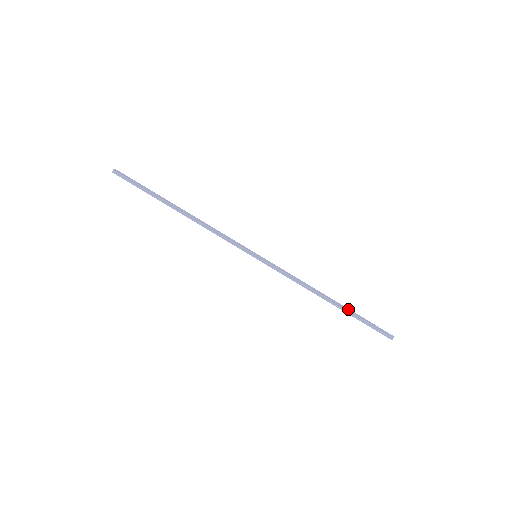
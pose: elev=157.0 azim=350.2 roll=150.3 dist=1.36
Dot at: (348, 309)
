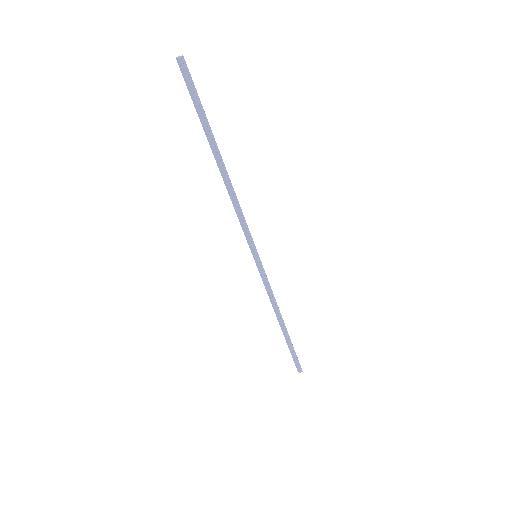
Dot at: (288, 337)
